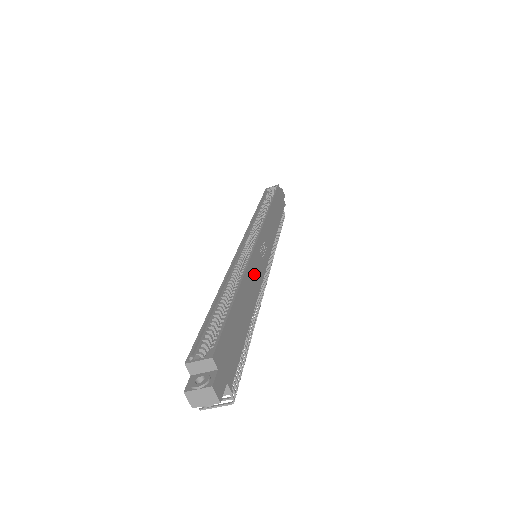
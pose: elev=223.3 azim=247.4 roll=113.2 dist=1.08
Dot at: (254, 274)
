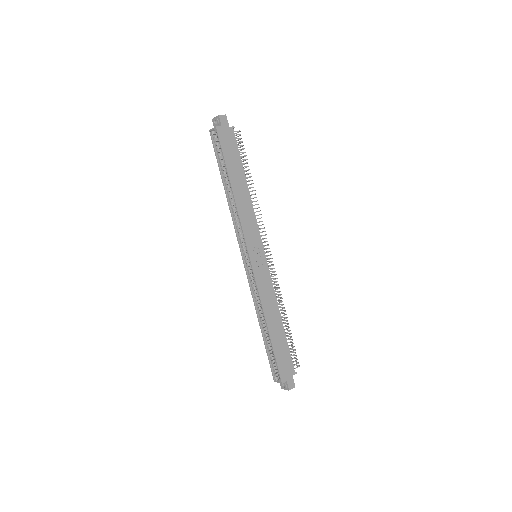
Dot at: (266, 293)
